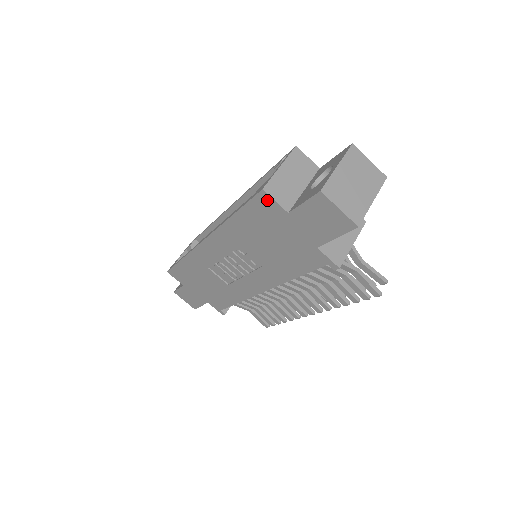
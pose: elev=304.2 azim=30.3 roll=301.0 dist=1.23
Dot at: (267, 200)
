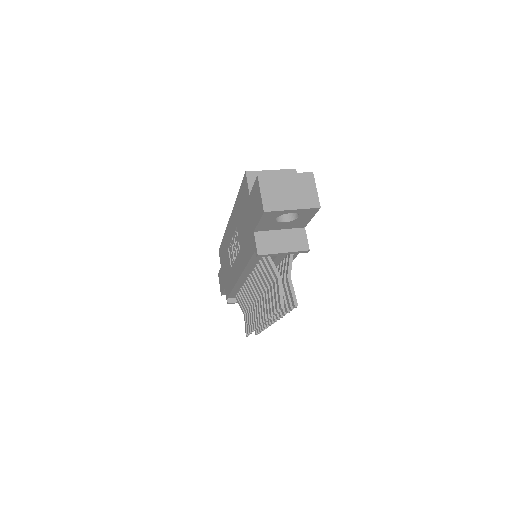
Dot at: (246, 182)
